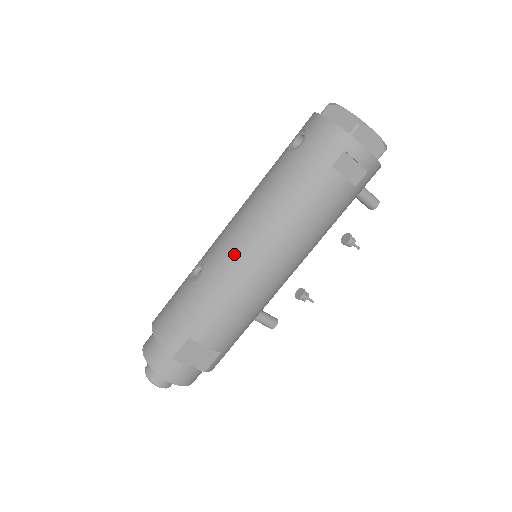
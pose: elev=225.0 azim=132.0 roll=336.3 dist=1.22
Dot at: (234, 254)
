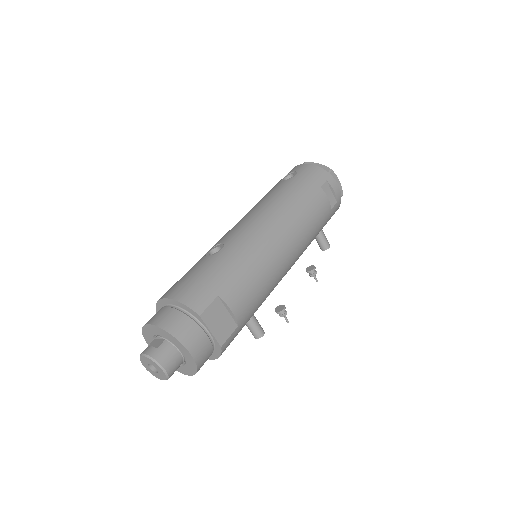
Dot at: (256, 231)
